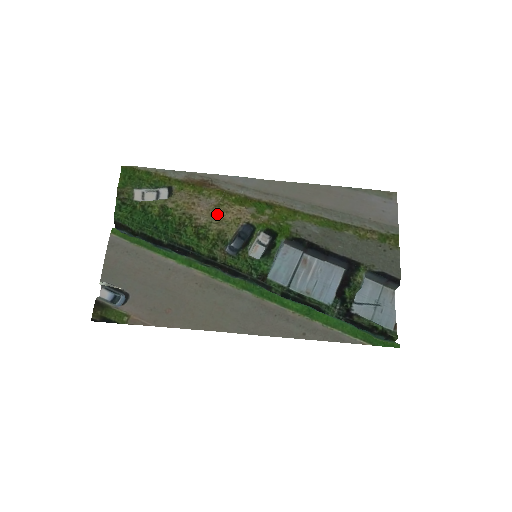
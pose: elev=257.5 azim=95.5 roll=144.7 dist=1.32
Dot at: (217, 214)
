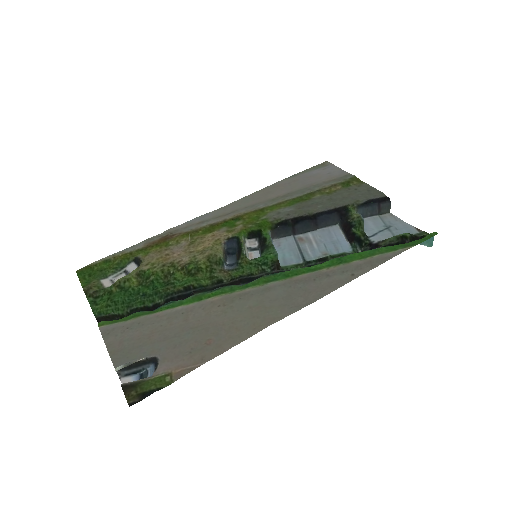
Dot at: (195, 249)
